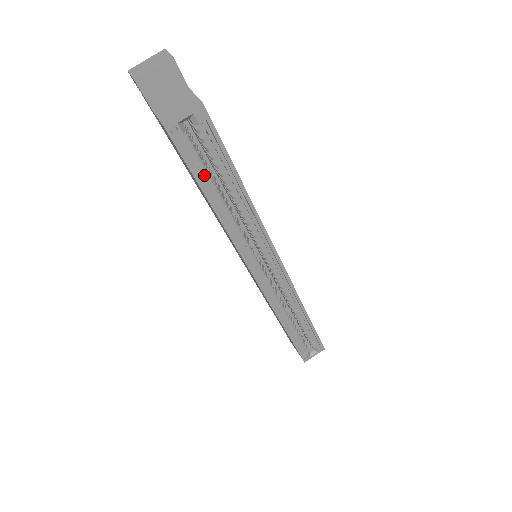
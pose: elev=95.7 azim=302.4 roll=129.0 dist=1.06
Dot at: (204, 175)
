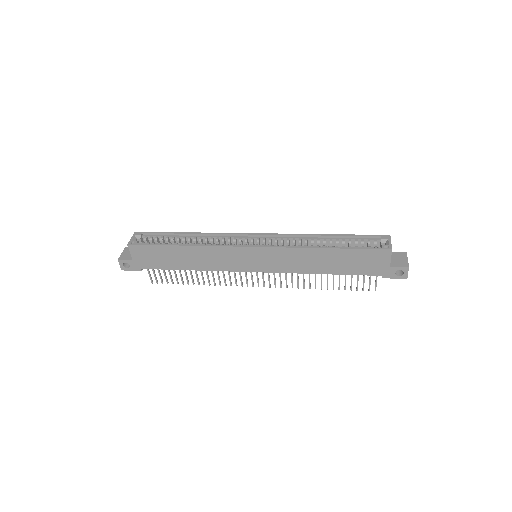
Dot at: (164, 244)
